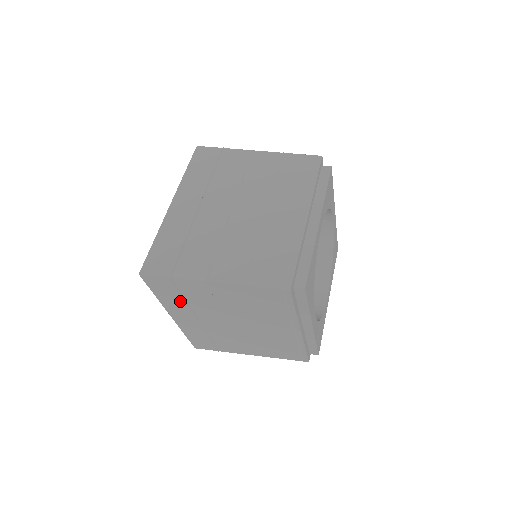
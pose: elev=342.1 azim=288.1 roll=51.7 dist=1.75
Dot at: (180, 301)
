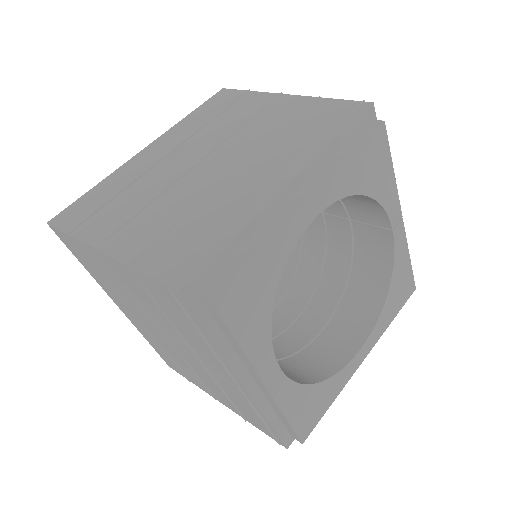
Dot at: occluded
